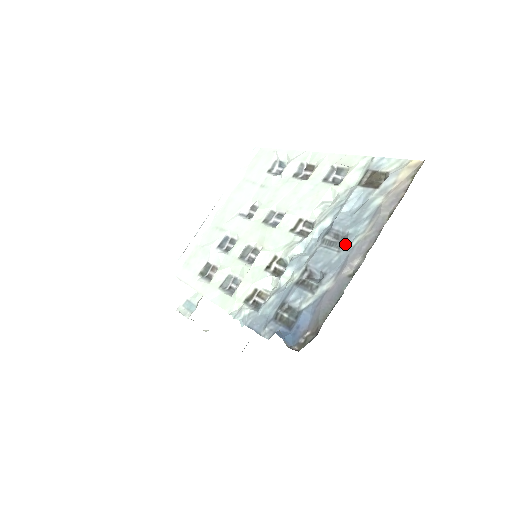
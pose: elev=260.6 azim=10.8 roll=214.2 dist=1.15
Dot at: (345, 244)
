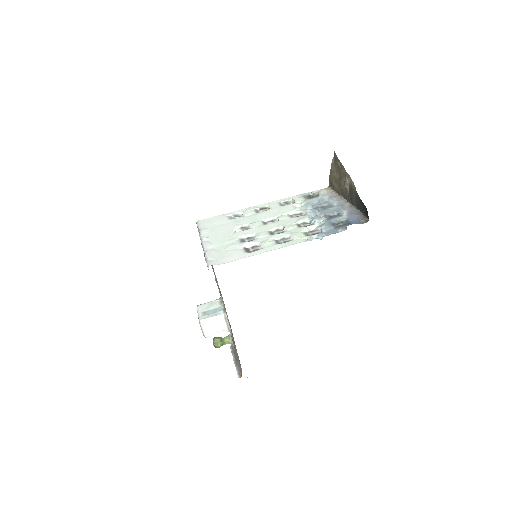
Dot at: (332, 205)
